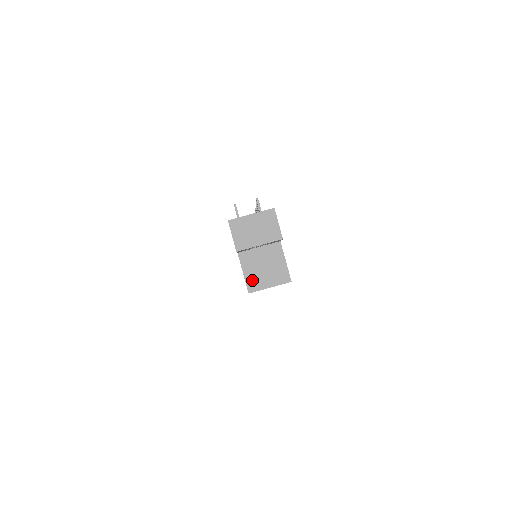
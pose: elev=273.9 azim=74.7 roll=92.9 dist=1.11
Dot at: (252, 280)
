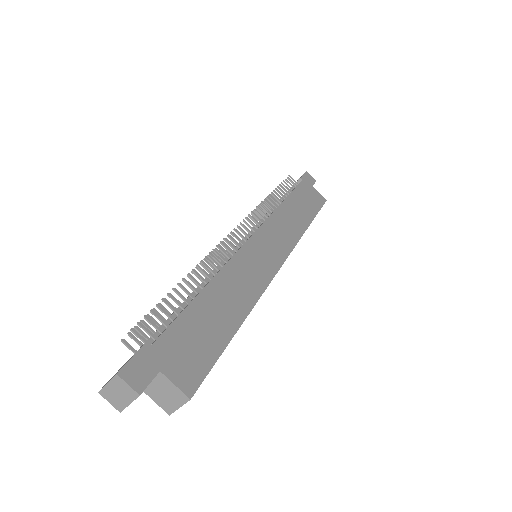
Dot at: (164, 406)
